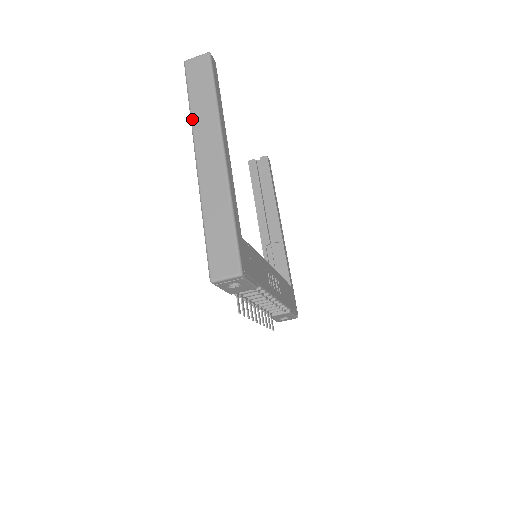
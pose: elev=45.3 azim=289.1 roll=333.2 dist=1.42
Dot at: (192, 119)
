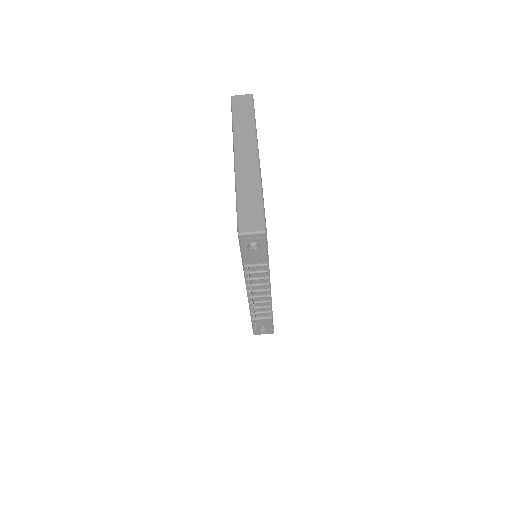
Dot at: (234, 130)
